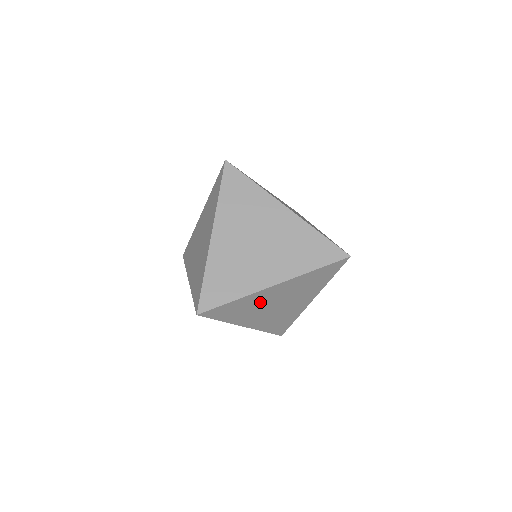
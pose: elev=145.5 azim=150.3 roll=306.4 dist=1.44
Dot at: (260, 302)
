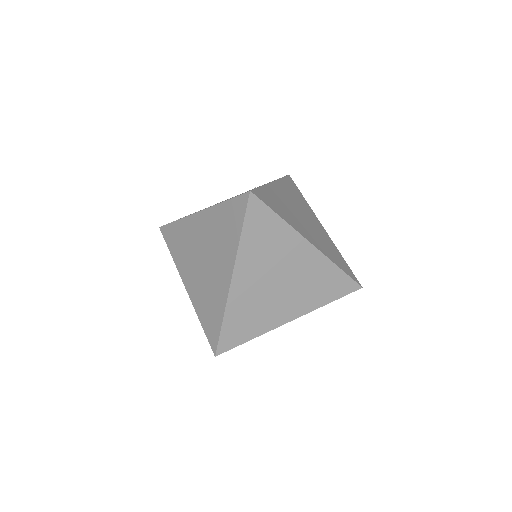
Dot at: occluded
